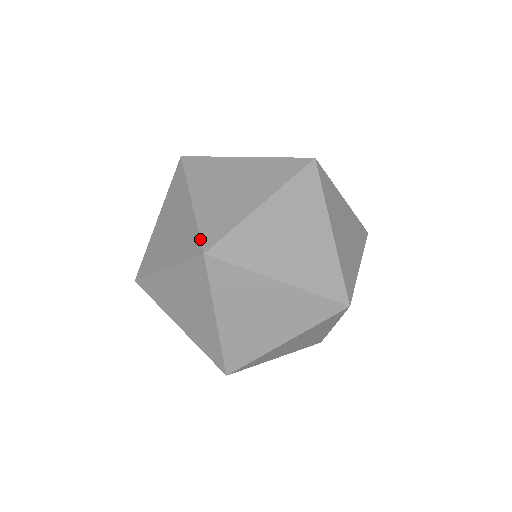
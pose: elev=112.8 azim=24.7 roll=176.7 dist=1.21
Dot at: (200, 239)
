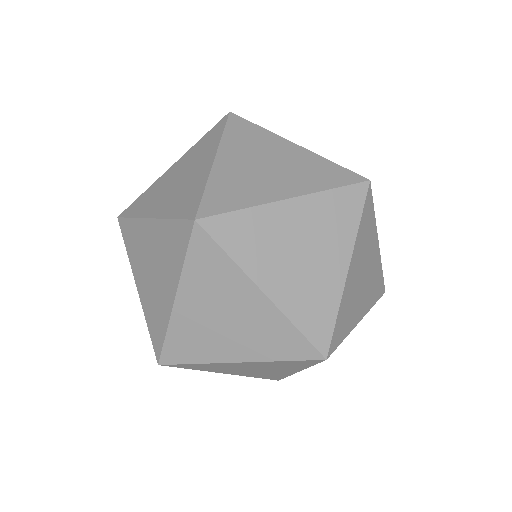
Dot at: (200, 202)
